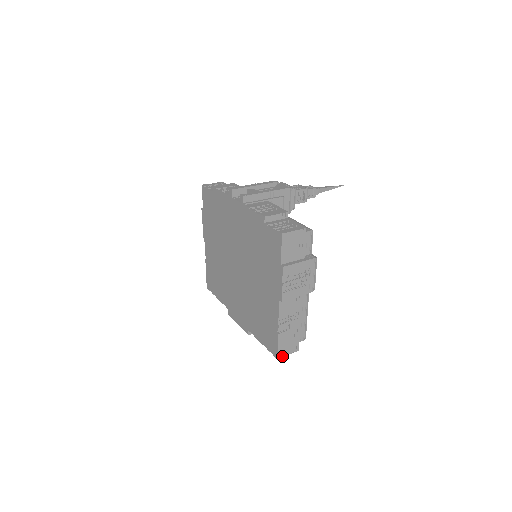
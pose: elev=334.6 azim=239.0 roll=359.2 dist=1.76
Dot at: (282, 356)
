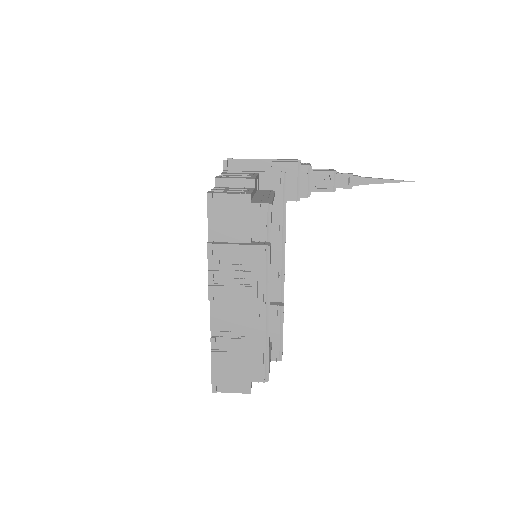
Dot at: (221, 390)
